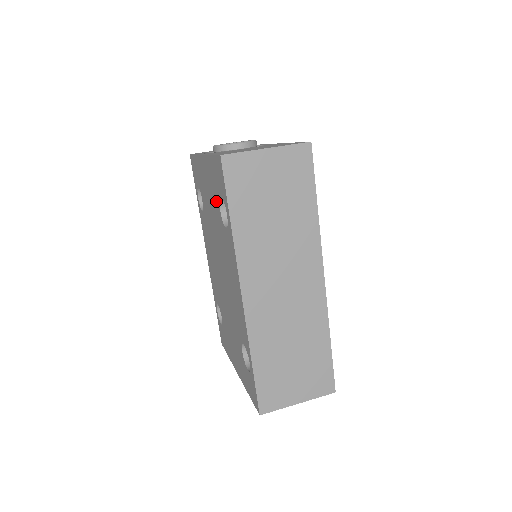
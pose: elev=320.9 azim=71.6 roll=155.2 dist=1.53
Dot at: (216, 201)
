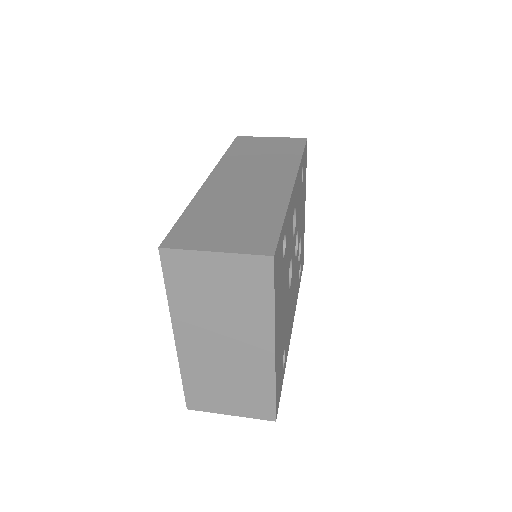
Dot at: occluded
